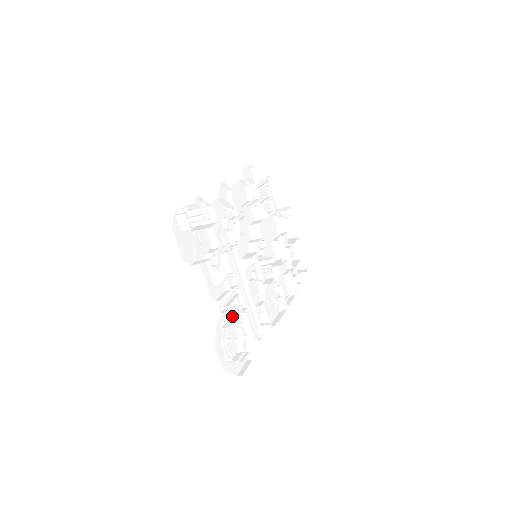
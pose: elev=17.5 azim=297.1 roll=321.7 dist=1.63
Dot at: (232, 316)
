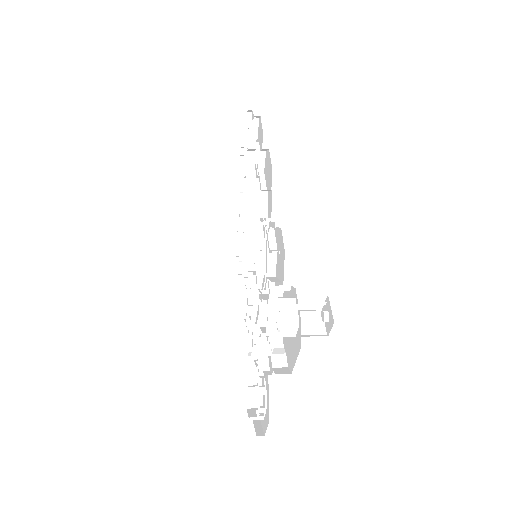
Dot at: occluded
